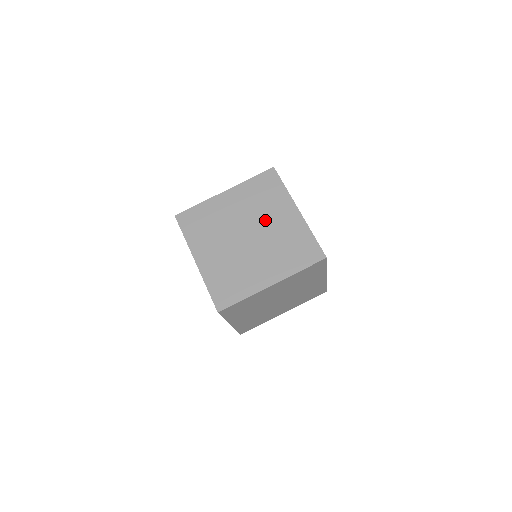
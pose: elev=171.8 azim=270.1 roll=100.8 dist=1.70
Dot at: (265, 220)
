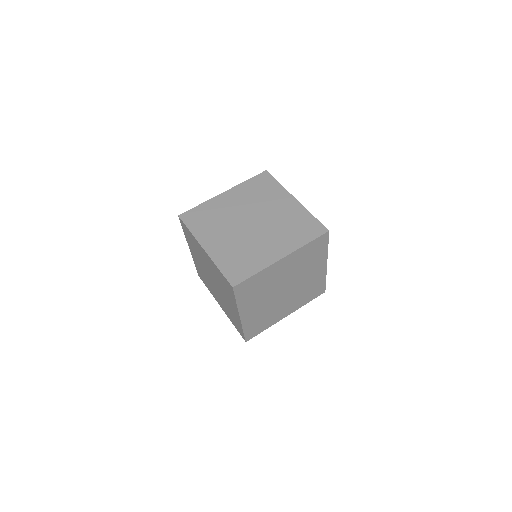
Dot at: (266, 209)
